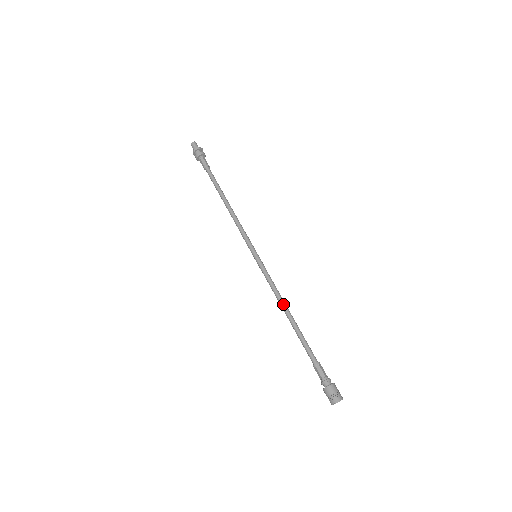
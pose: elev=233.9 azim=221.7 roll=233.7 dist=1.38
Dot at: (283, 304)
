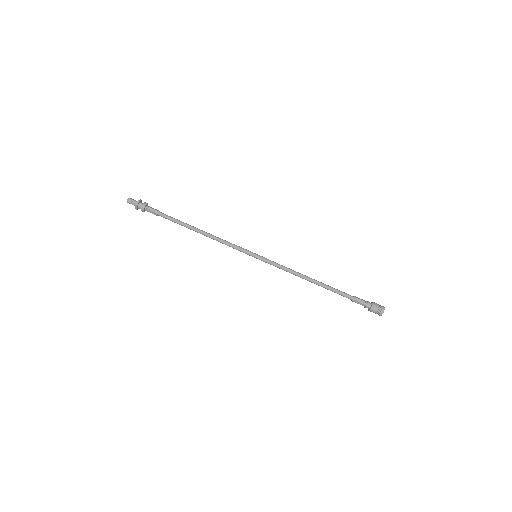
Dot at: (303, 276)
